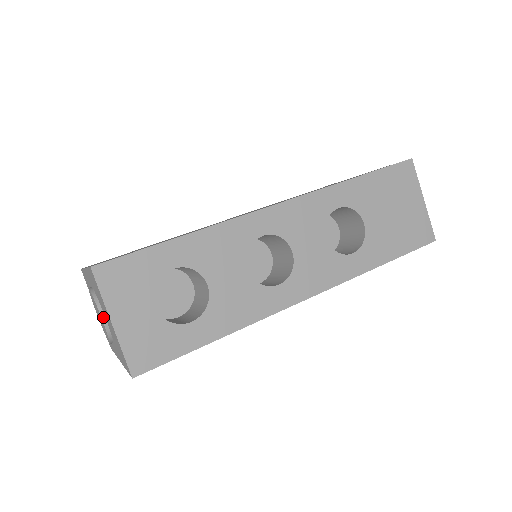
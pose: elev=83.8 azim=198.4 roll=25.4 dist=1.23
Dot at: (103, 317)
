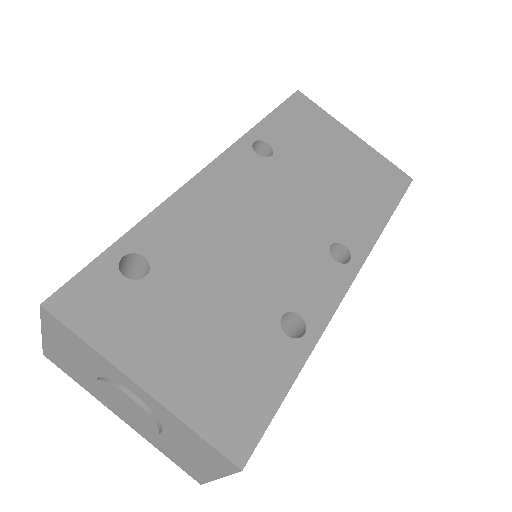
Dot at: (160, 433)
